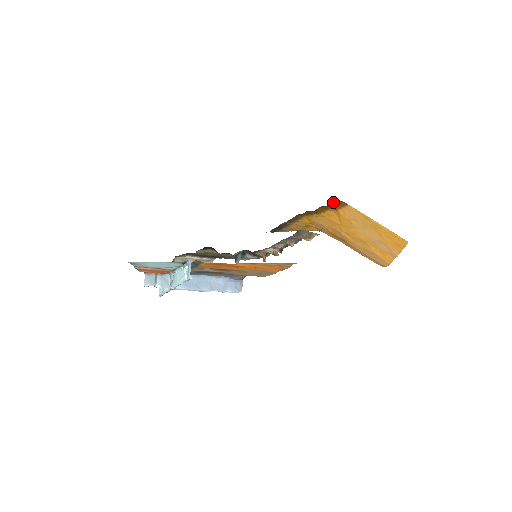
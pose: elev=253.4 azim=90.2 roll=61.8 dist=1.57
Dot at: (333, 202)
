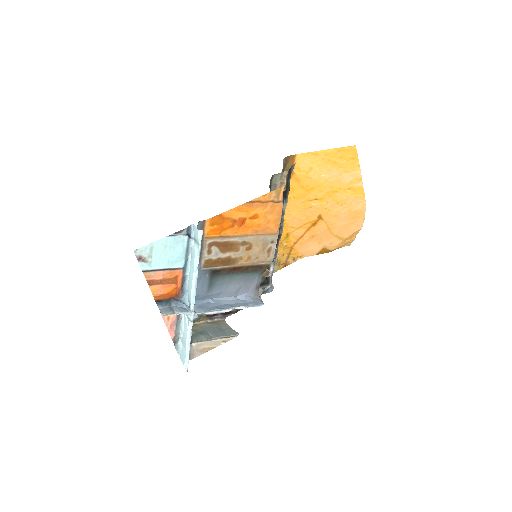
Dot at: (284, 162)
